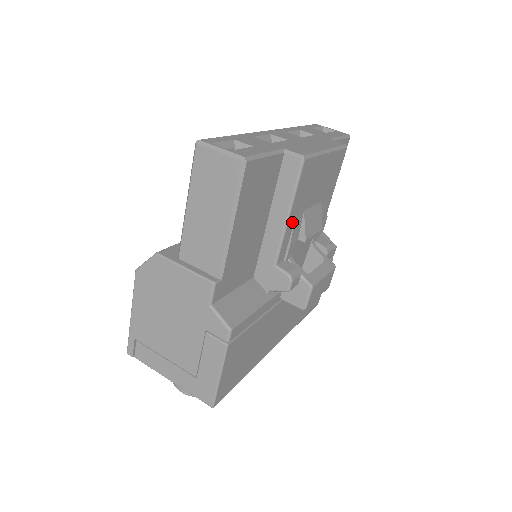
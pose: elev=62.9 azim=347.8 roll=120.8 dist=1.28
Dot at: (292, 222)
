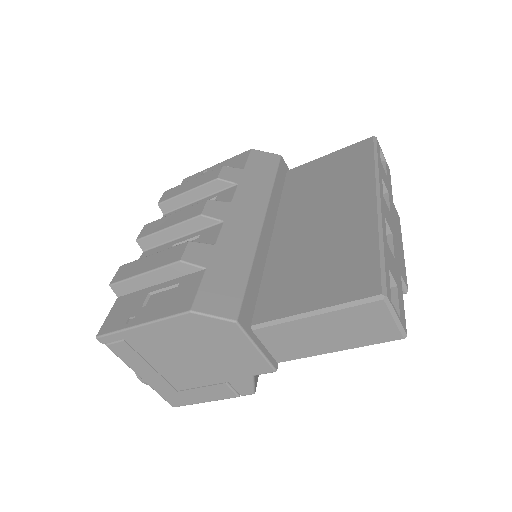
Dot at: occluded
